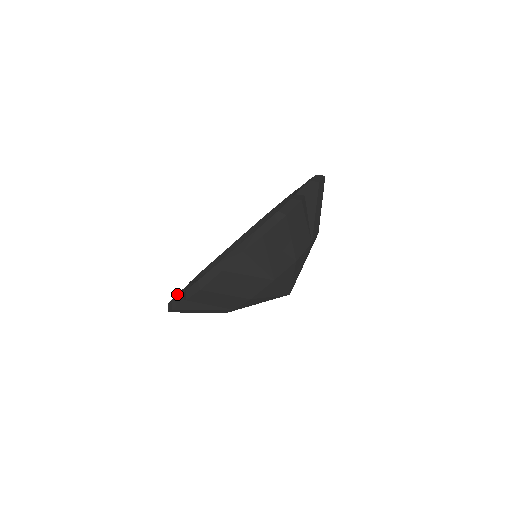
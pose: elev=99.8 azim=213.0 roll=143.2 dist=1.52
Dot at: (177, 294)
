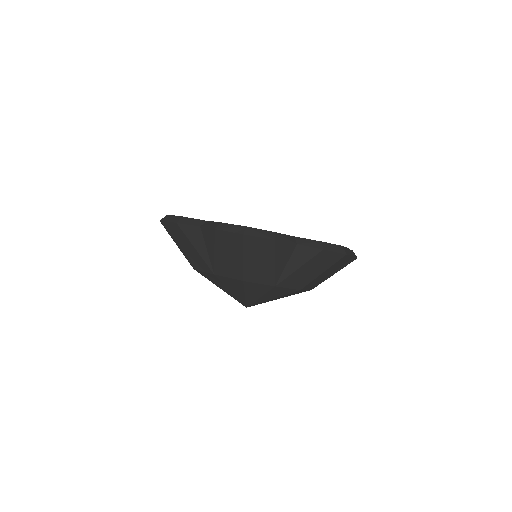
Dot at: occluded
